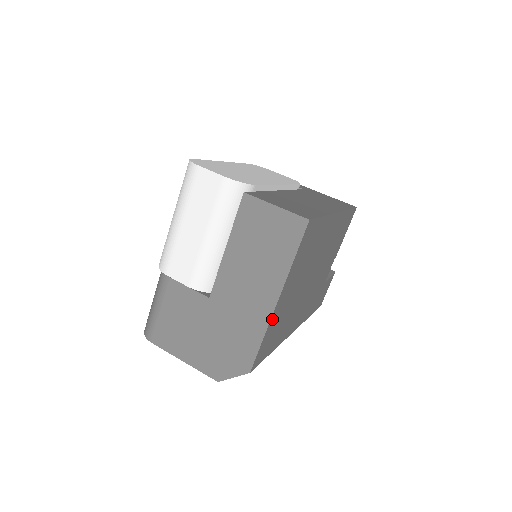
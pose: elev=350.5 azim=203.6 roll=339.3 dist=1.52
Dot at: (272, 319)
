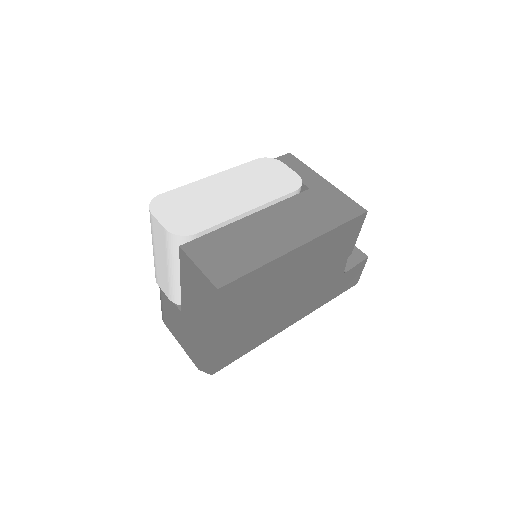
Dot at: (218, 346)
